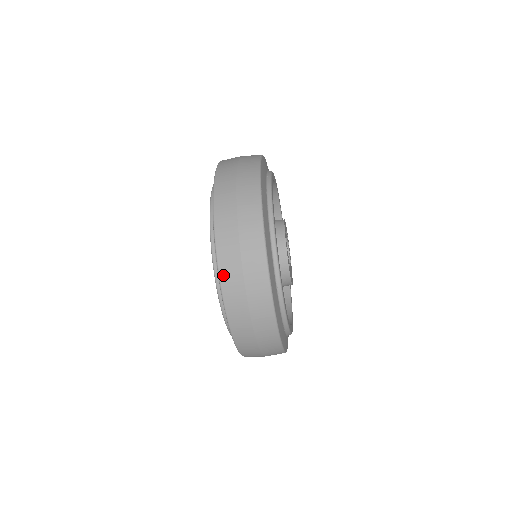
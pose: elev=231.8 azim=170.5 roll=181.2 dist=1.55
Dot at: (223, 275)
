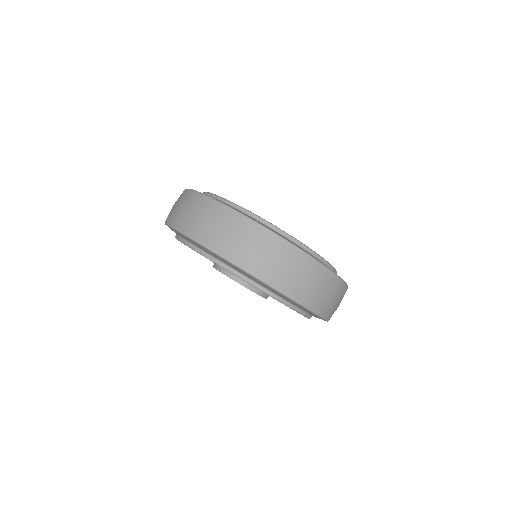
Dot at: (265, 279)
